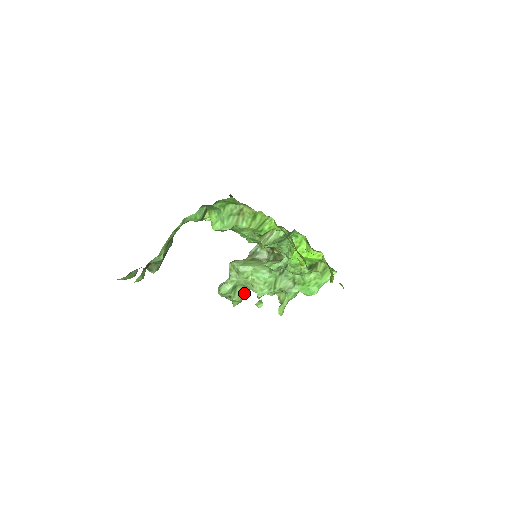
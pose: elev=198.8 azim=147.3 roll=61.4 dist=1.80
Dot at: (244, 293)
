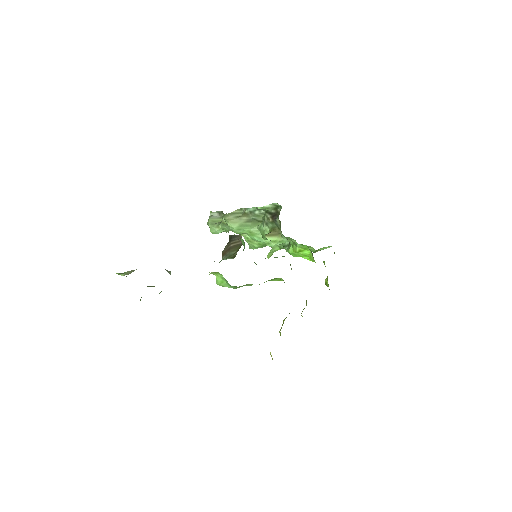
Dot at: occluded
